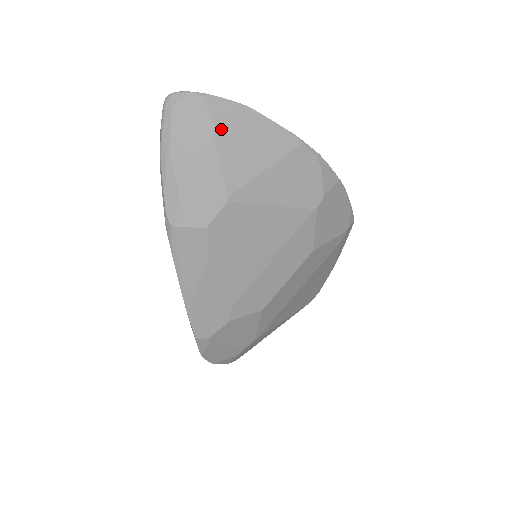
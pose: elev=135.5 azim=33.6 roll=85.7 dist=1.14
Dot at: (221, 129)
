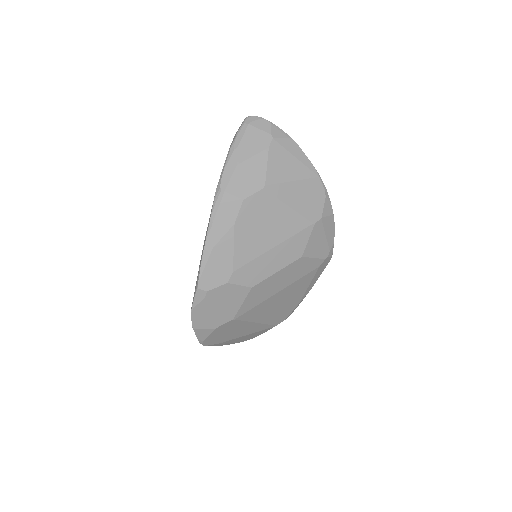
Dot at: (275, 145)
